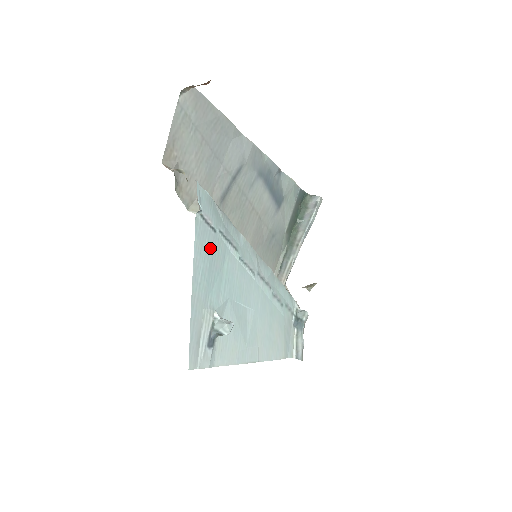
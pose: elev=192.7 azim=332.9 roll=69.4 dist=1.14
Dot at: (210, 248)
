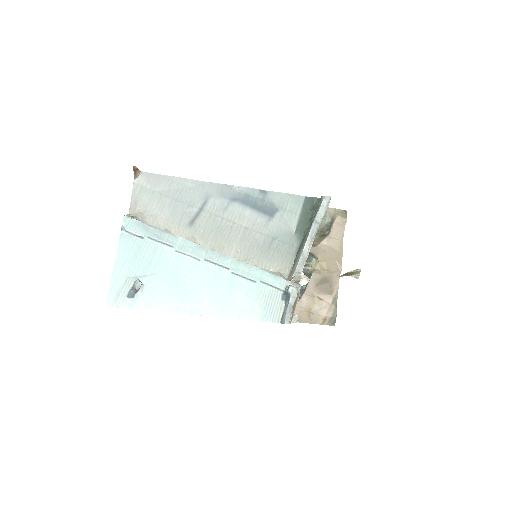
Dot at: (136, 247)
